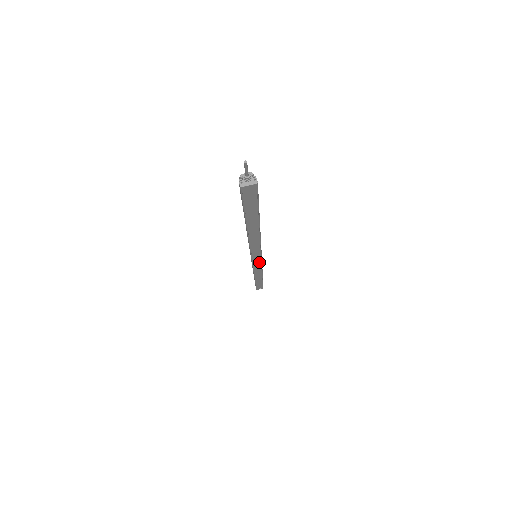
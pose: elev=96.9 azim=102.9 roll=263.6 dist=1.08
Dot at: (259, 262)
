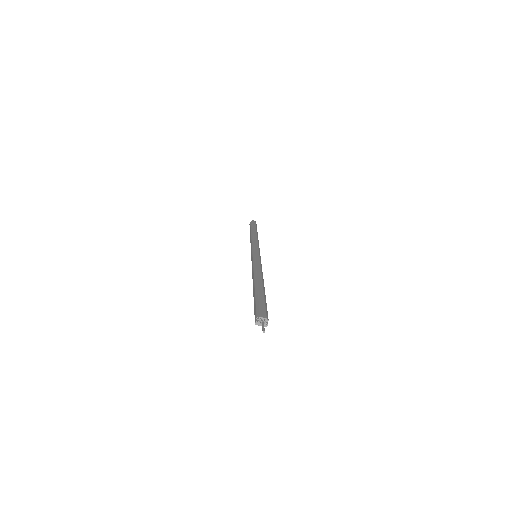
Dot at: occluded
